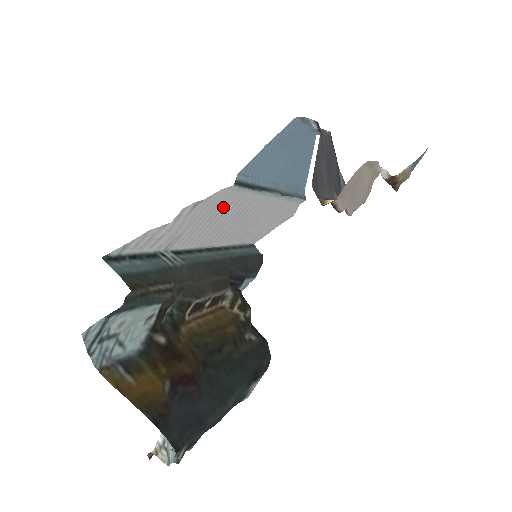
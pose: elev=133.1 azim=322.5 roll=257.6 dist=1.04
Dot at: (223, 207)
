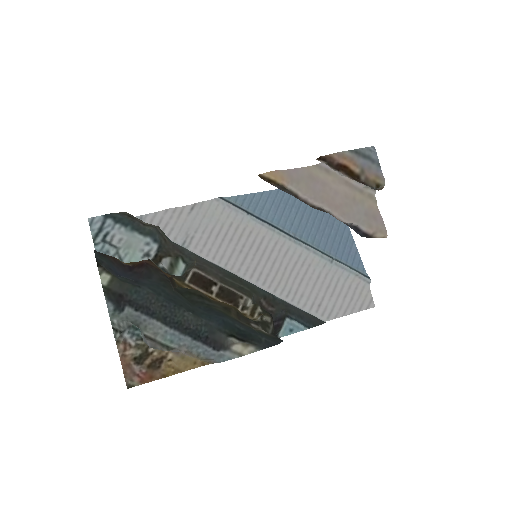
Dot at: (229, 228)
